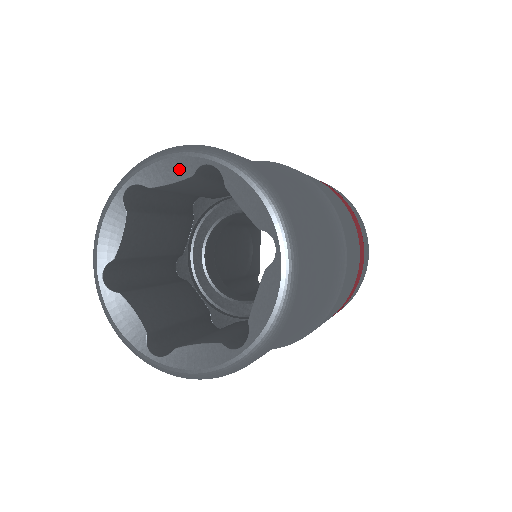
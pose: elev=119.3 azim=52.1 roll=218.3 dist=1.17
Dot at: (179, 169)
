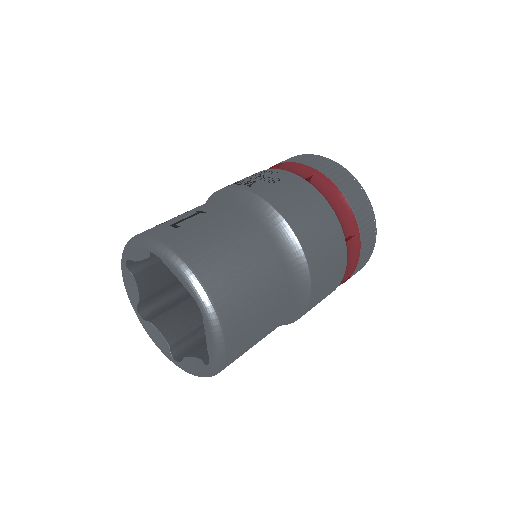
Dot at: (185, 285)
